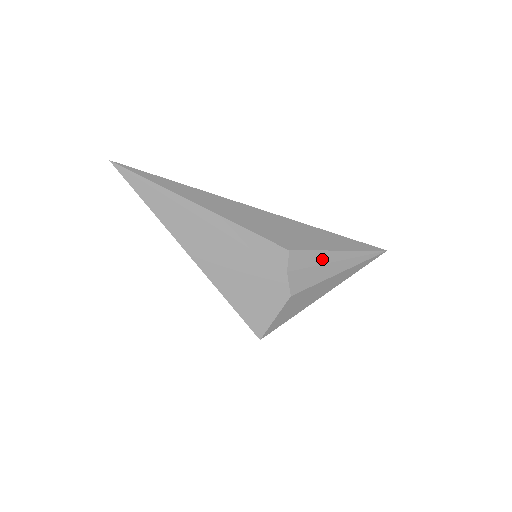
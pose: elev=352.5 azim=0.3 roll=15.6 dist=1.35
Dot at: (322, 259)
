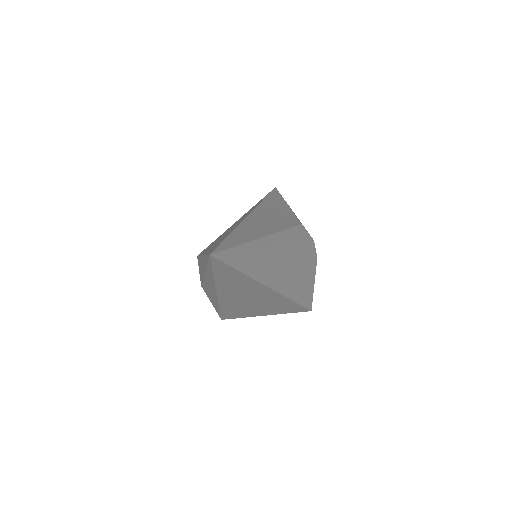
Dot at: occluded
